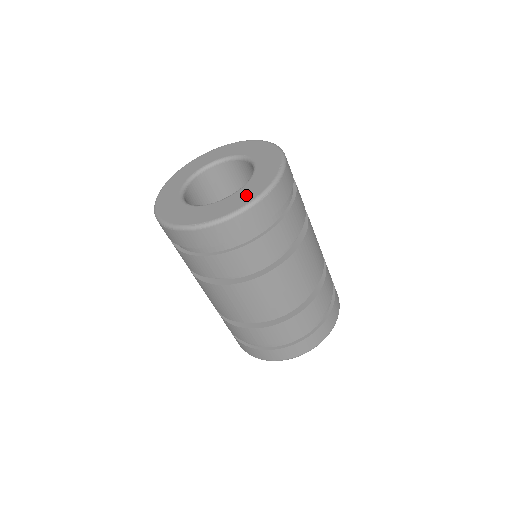
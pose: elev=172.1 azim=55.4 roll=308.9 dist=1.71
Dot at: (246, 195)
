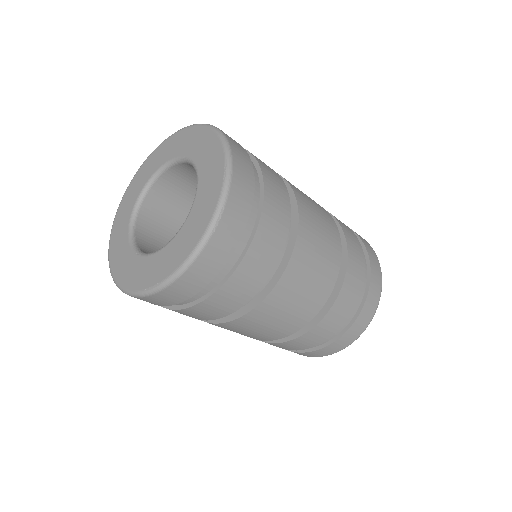
Dot at: (193, 230)
